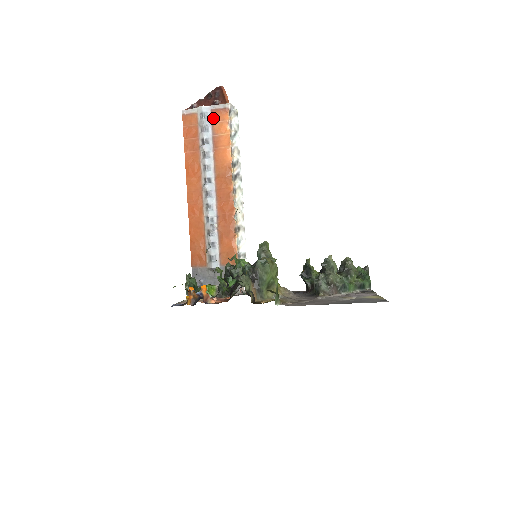
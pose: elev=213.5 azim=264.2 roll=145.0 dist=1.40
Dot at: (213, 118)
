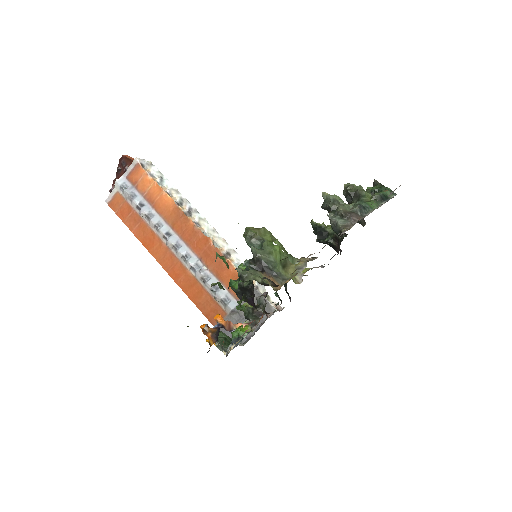
Dot at: (132, 182)
